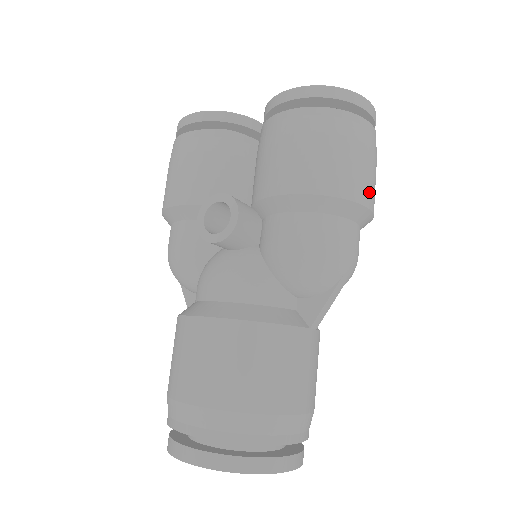
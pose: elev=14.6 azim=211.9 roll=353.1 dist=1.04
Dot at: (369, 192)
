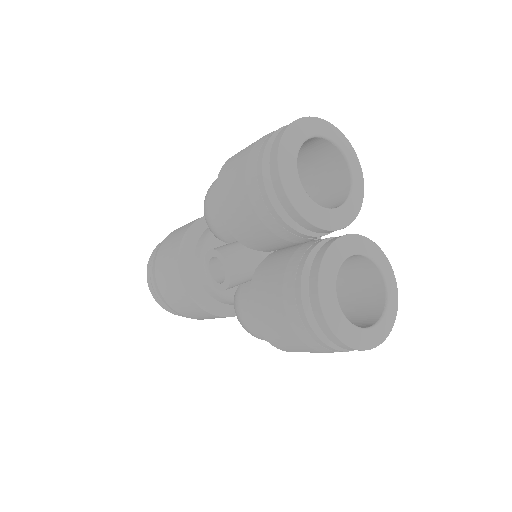
Dot at: occluded
